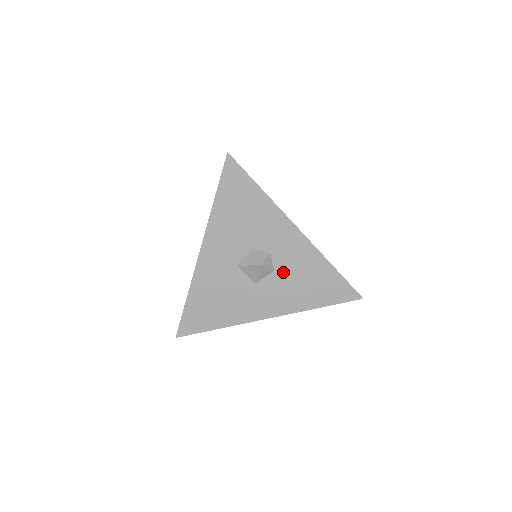
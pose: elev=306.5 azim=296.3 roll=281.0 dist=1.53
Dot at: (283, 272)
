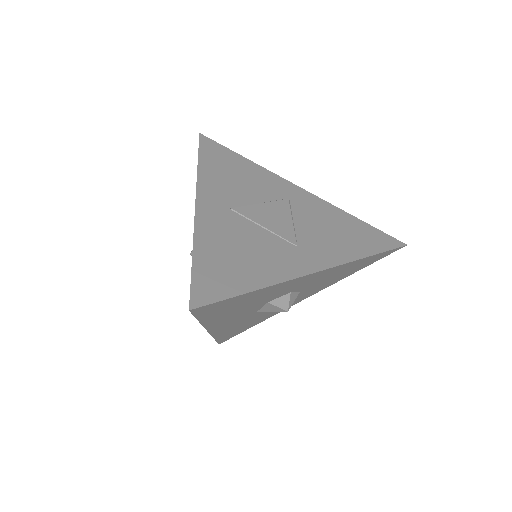
Dot at: (310, 287)
